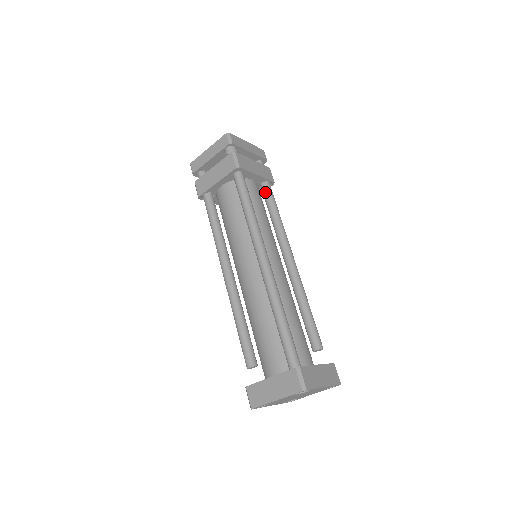
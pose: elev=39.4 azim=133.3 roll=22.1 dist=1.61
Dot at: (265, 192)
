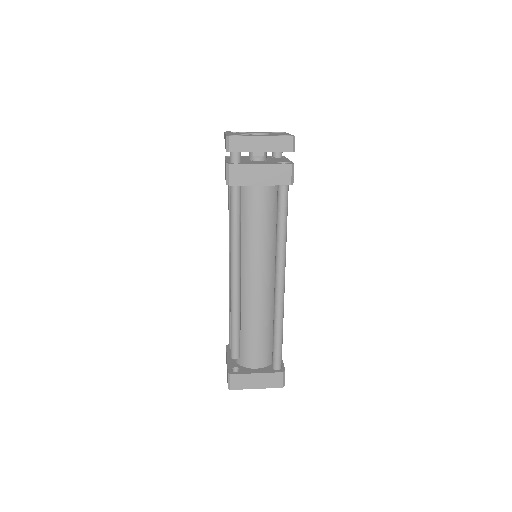
Dot at: occluded
